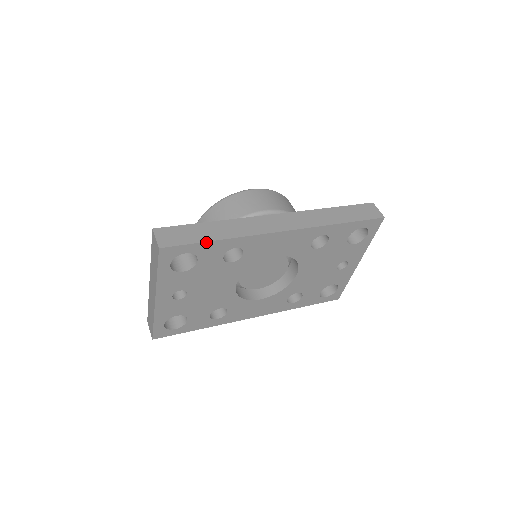
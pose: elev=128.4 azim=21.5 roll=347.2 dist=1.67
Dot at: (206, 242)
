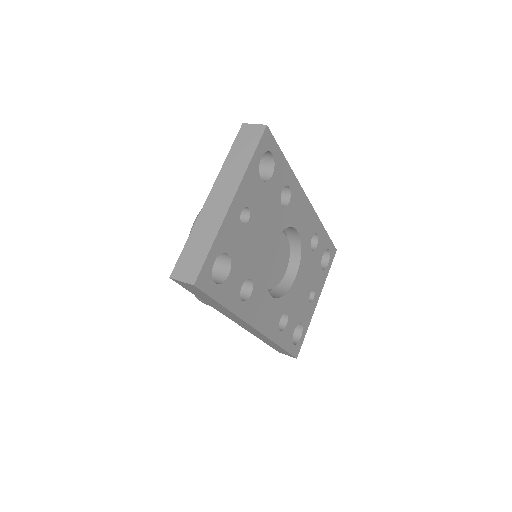
Dot at: (284, 156)
